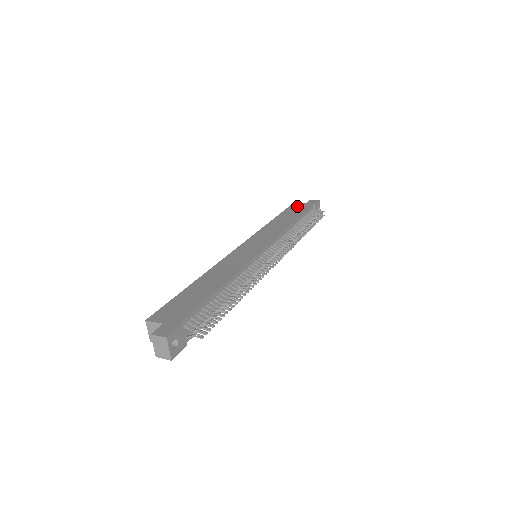
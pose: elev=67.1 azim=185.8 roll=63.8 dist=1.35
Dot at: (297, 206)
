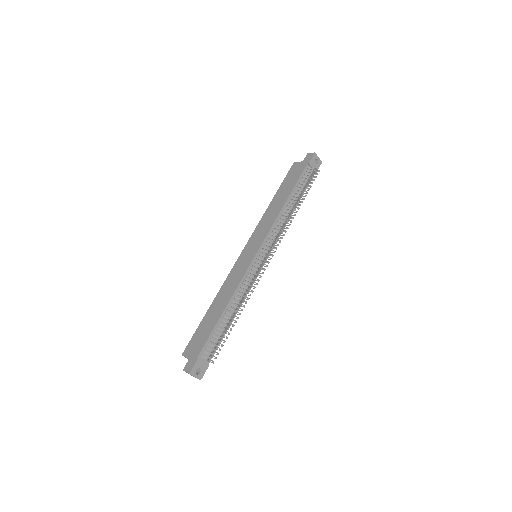
Dot at: (294, 170)
